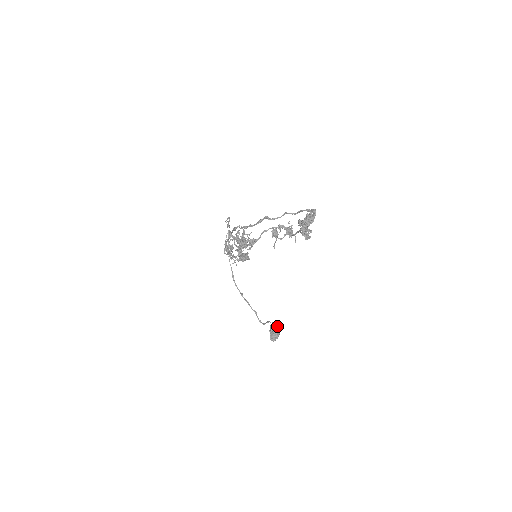
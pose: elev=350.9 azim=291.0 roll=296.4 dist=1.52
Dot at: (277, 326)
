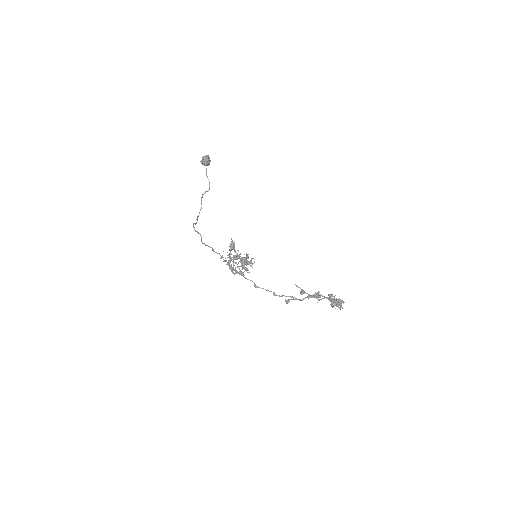
Dot at: (209, 161)
